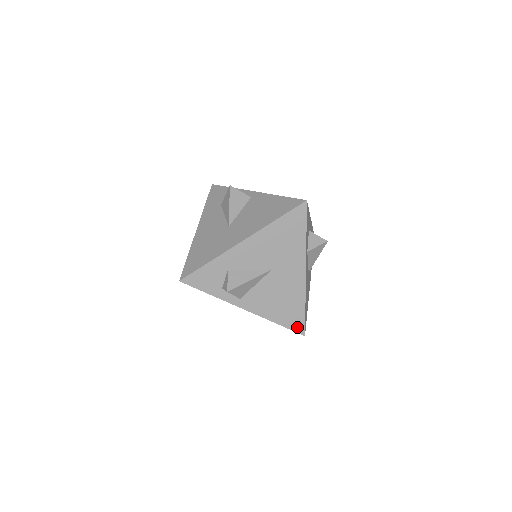
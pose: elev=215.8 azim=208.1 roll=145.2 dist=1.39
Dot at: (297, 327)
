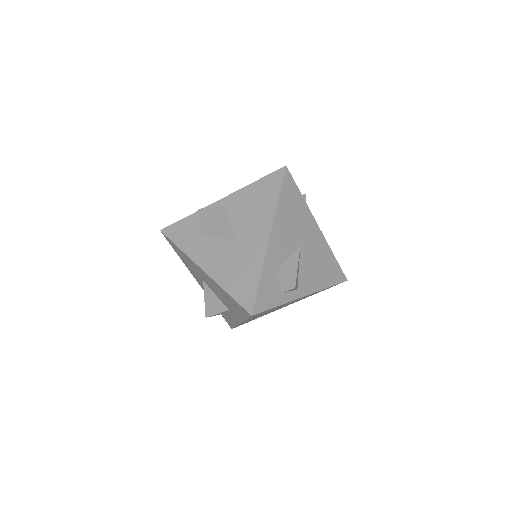
Dot at: (340, 278)
